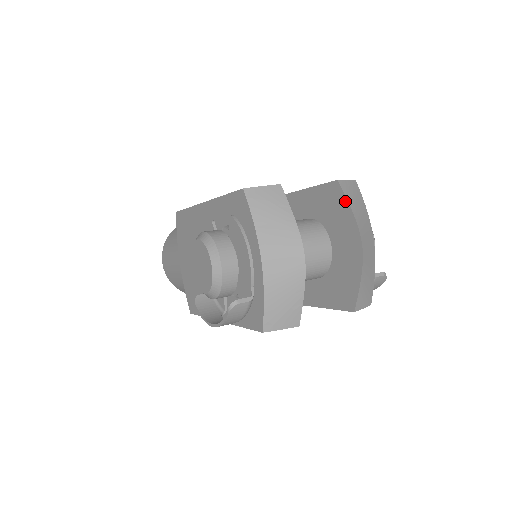
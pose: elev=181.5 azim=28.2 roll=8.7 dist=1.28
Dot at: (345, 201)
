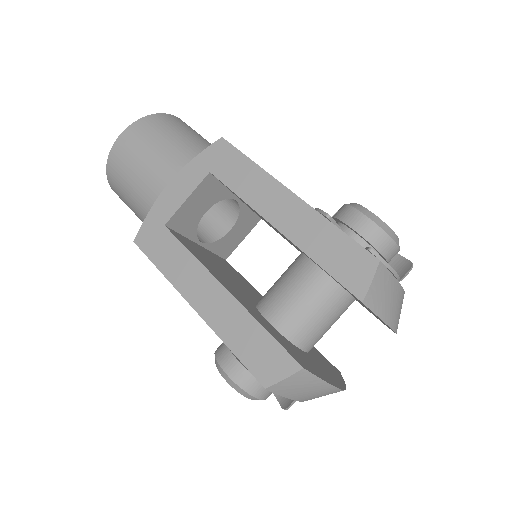
Dot at: occluded
